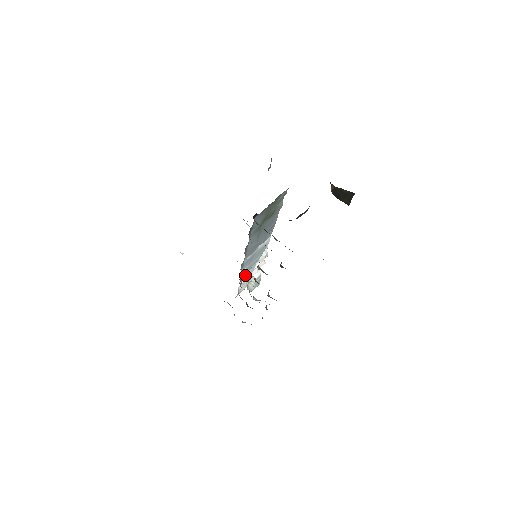
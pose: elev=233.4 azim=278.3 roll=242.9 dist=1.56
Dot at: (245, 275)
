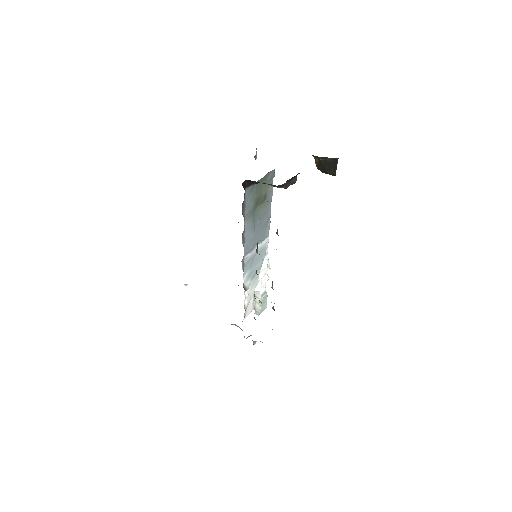
Dot at: (249, 286)
